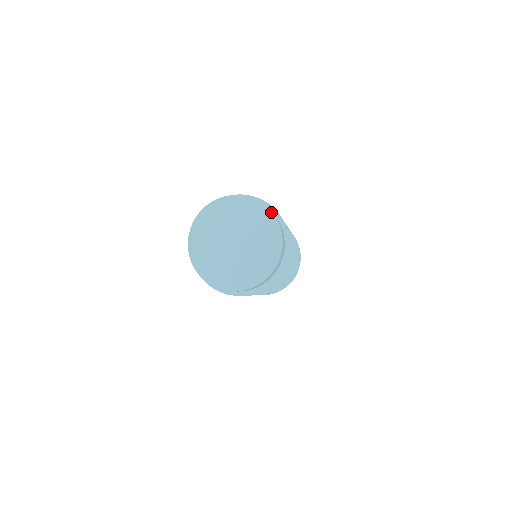
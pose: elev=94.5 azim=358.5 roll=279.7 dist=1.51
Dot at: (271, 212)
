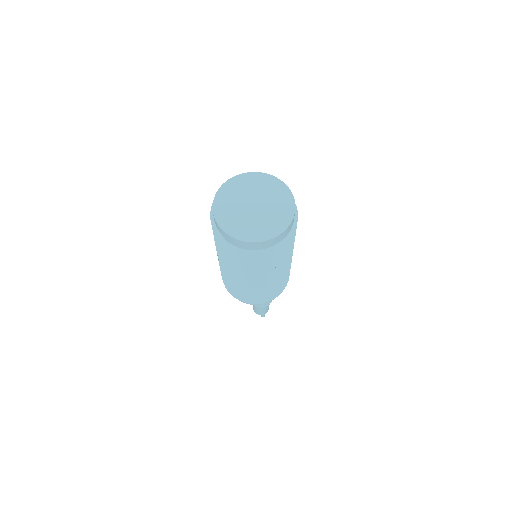
Dot at: (266, 174)
